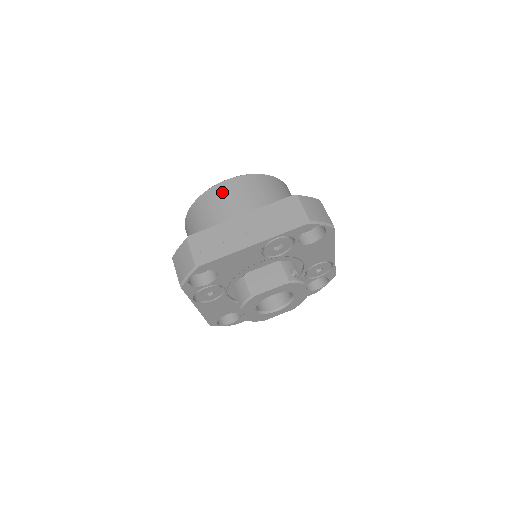
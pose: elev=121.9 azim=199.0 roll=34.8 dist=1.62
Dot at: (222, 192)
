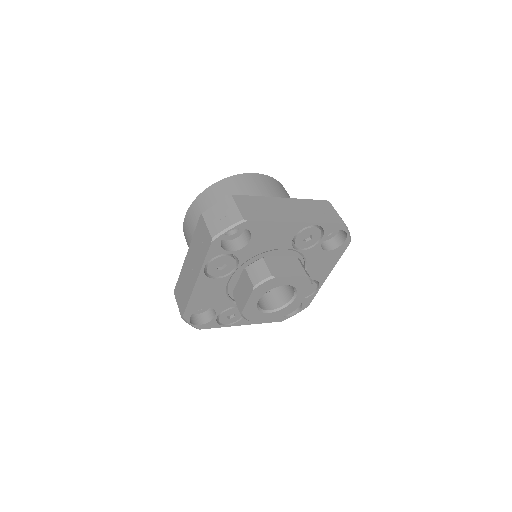
Dot at: (253, 180)
